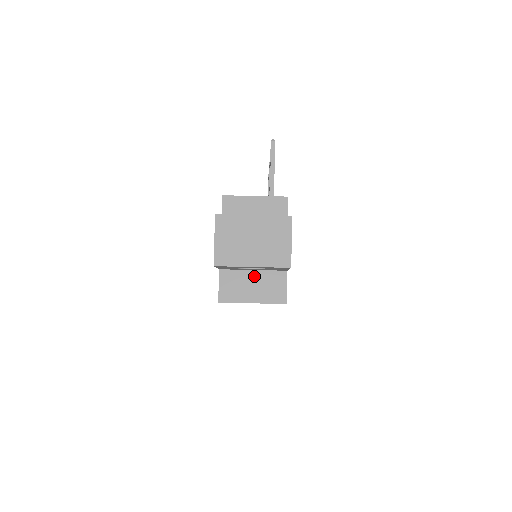
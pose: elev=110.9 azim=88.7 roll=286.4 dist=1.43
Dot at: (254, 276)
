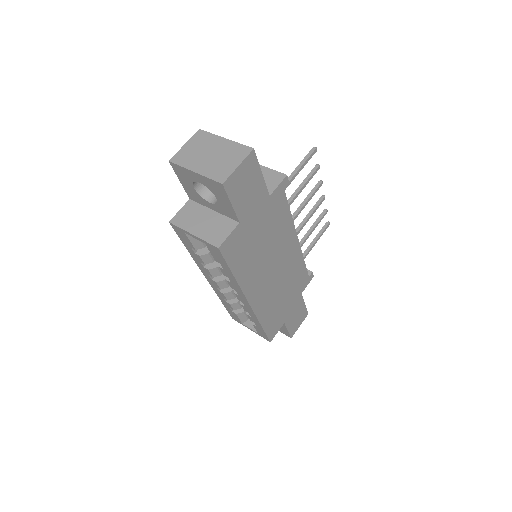
Dot at: (211, 215)
